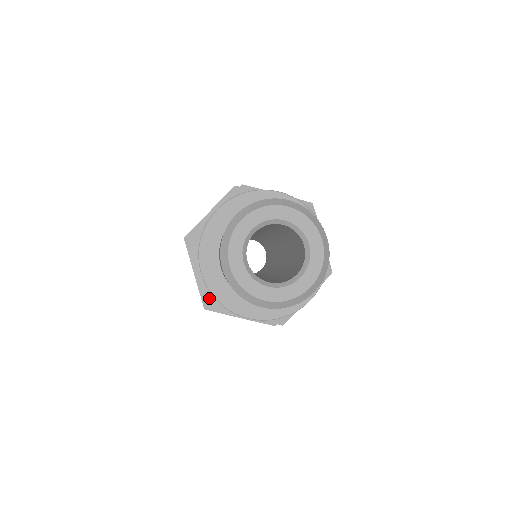
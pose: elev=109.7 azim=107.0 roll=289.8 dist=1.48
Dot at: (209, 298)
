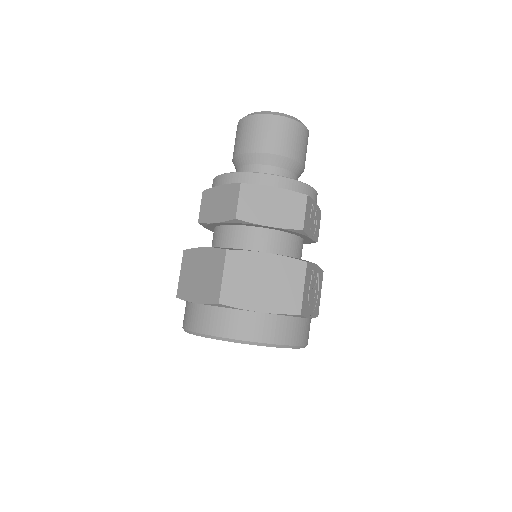
Dot at: occluded
